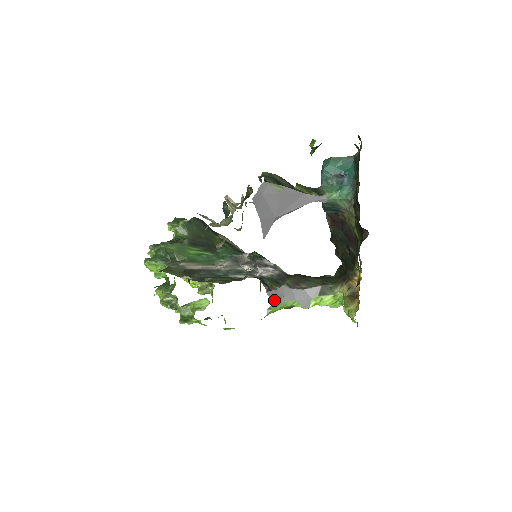
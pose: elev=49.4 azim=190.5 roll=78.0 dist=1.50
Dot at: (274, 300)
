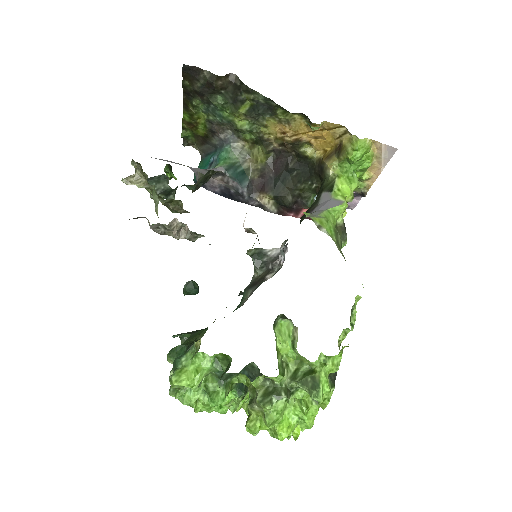
Dot at: (306, 215)
